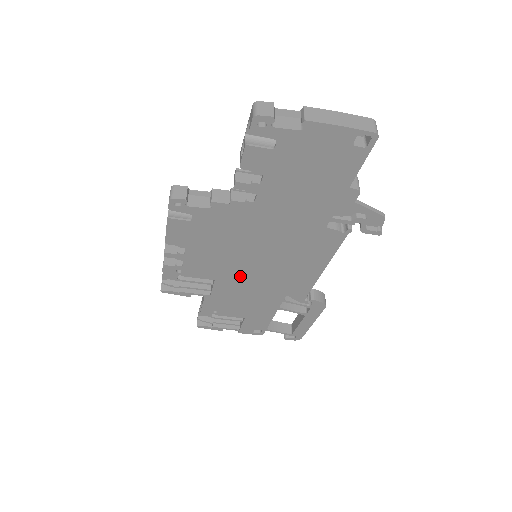
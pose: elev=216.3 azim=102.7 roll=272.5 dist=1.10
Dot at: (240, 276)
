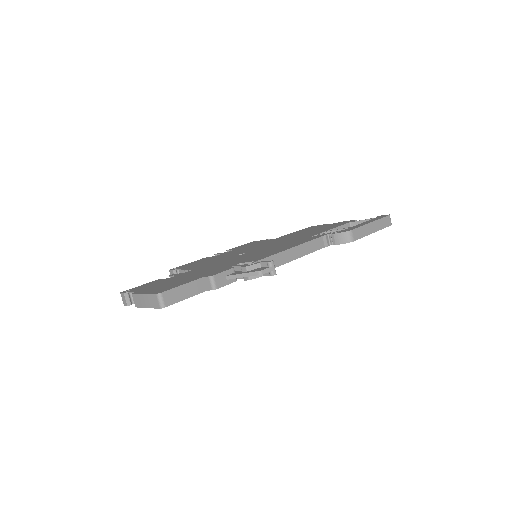
Dot at: occluded
